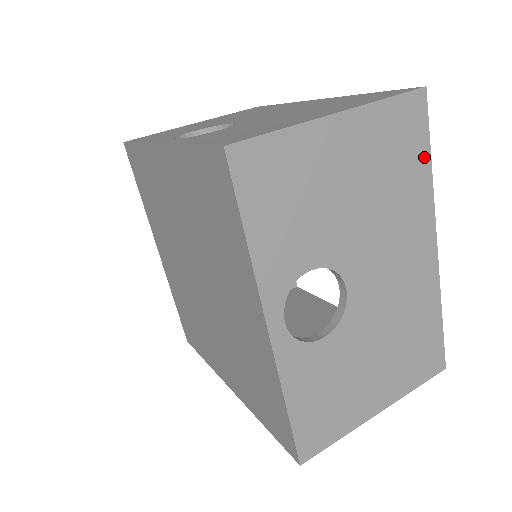
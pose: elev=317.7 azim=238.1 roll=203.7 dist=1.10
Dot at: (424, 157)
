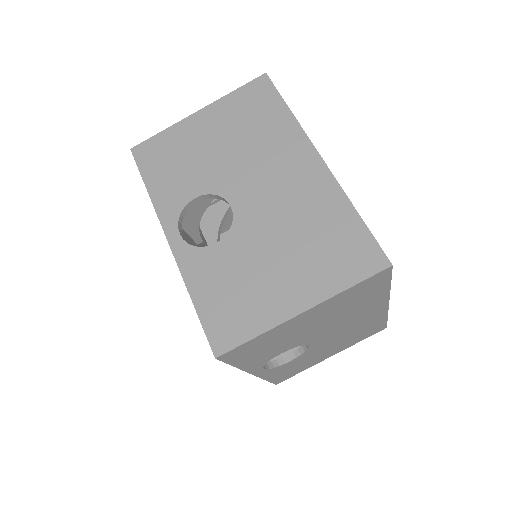
Dot at: (384, 287)
